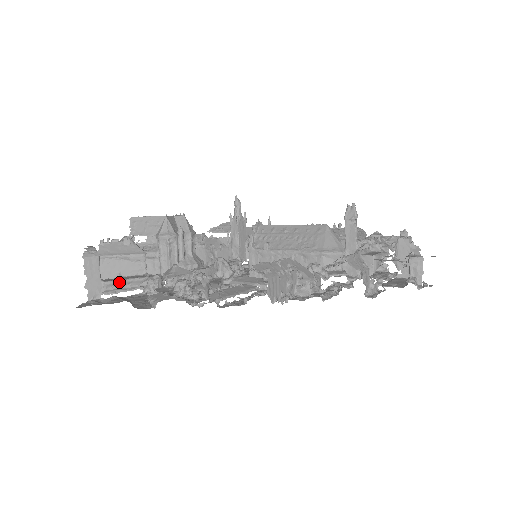
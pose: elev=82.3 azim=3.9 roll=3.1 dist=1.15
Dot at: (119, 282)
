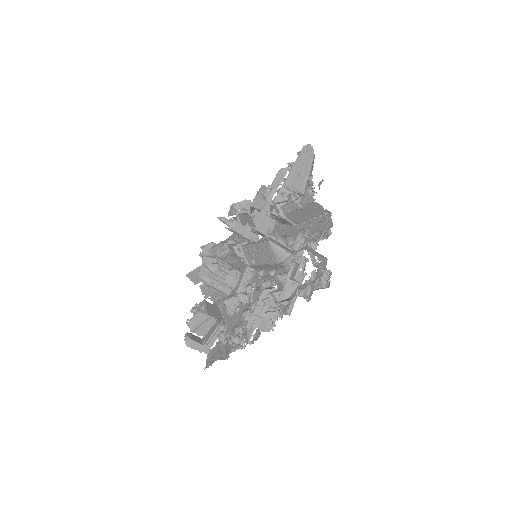
Dot at: (210, 339)
